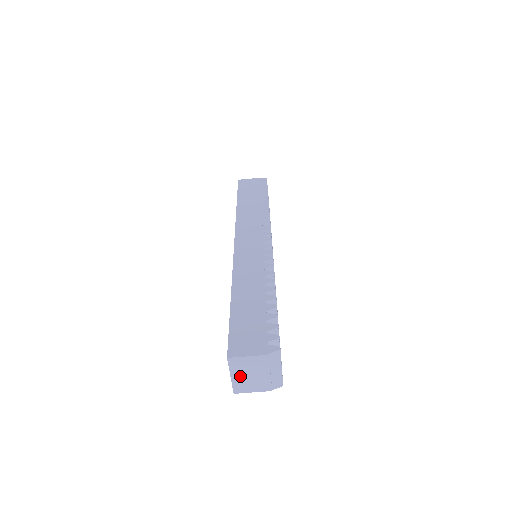
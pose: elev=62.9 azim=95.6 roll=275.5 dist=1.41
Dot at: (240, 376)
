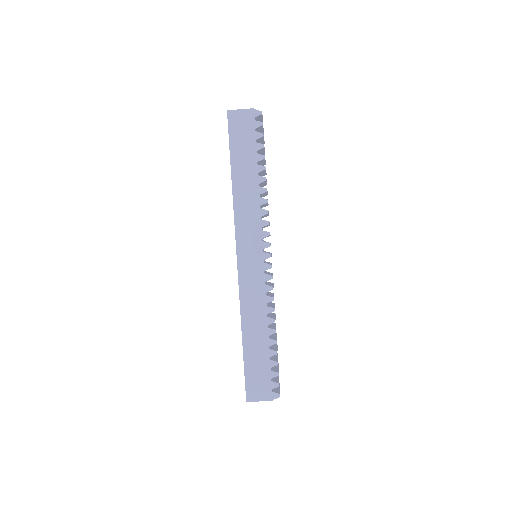
Dot at: occluded
